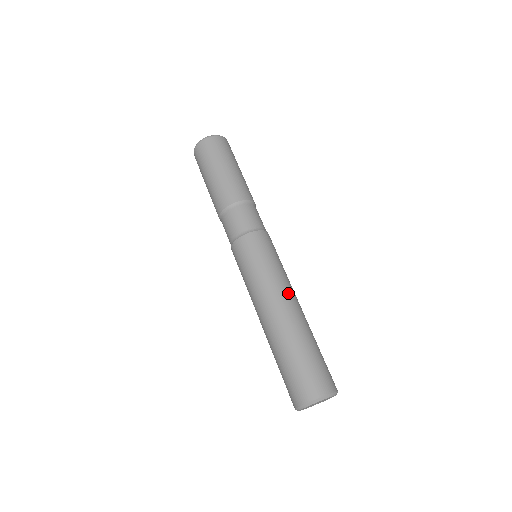
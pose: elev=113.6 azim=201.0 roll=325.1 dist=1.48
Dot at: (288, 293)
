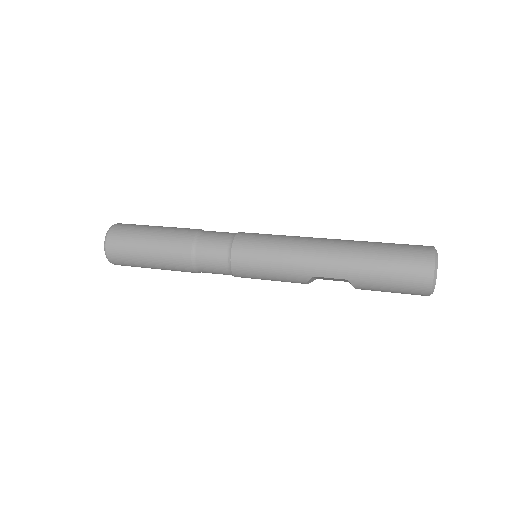
Dot at: occluded
